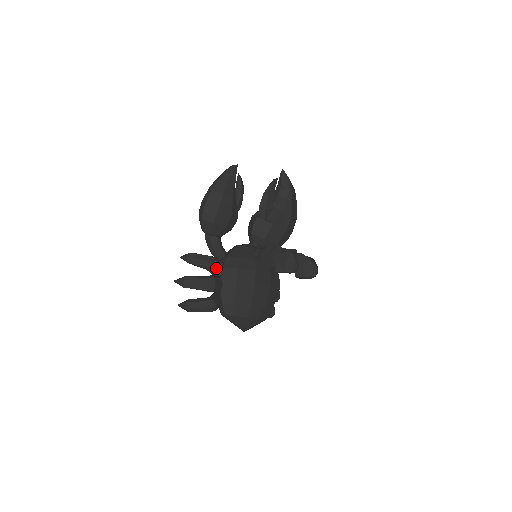
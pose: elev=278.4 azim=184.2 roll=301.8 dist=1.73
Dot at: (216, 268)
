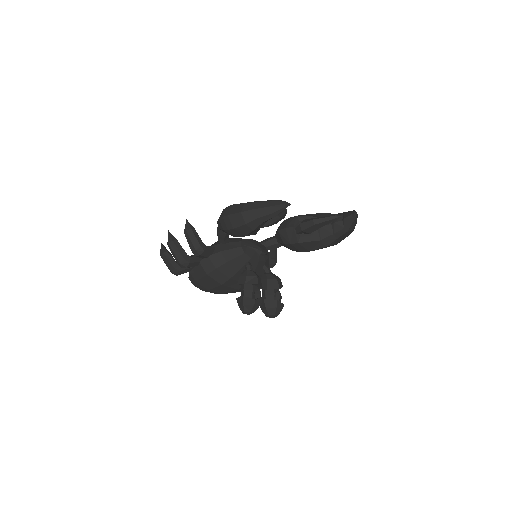
Dot at: (200, 256)
